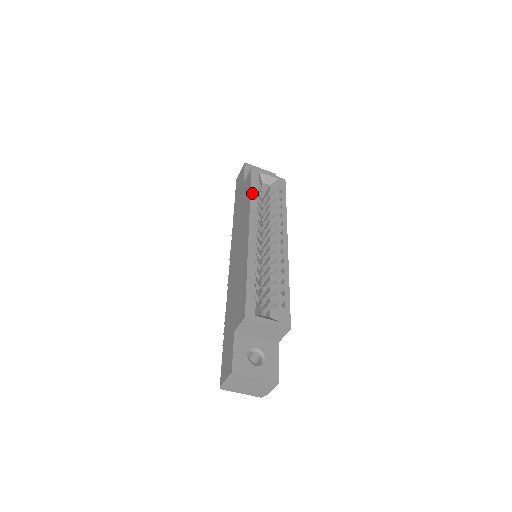
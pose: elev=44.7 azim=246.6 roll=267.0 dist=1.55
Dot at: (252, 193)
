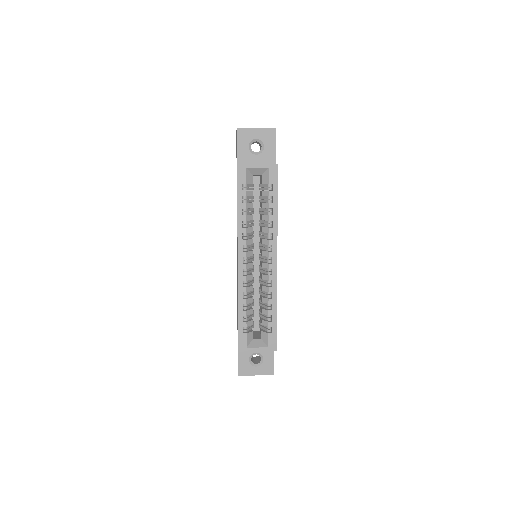
Dot at: (239, 207)
